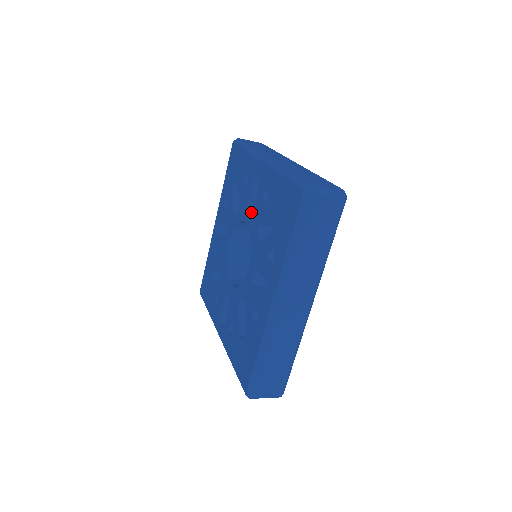
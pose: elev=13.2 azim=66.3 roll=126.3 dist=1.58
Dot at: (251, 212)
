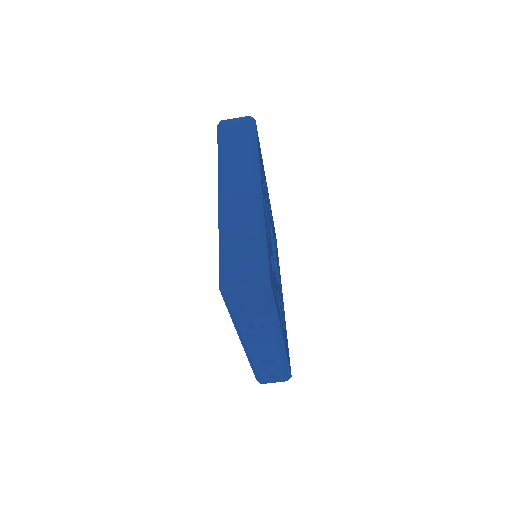
Dot at: occluded
